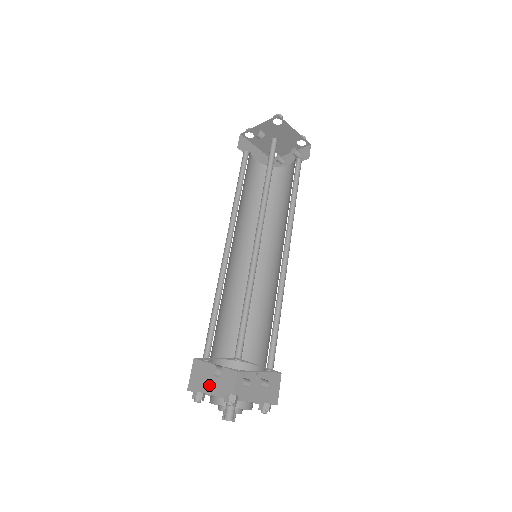
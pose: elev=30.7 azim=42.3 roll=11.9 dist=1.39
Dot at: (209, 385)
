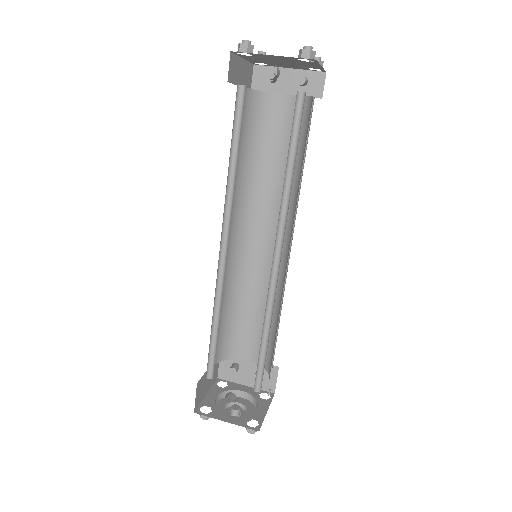
Dot at: (205, 388)
